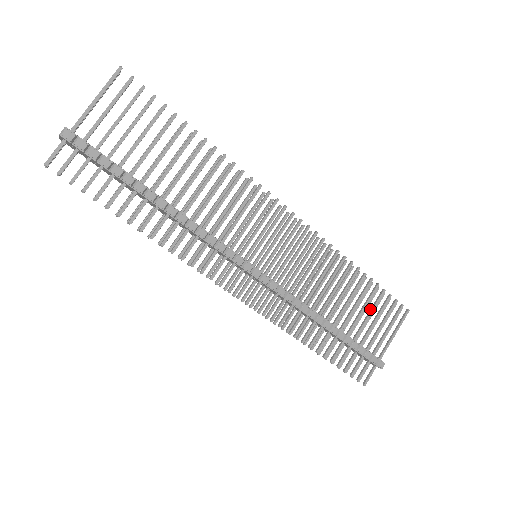
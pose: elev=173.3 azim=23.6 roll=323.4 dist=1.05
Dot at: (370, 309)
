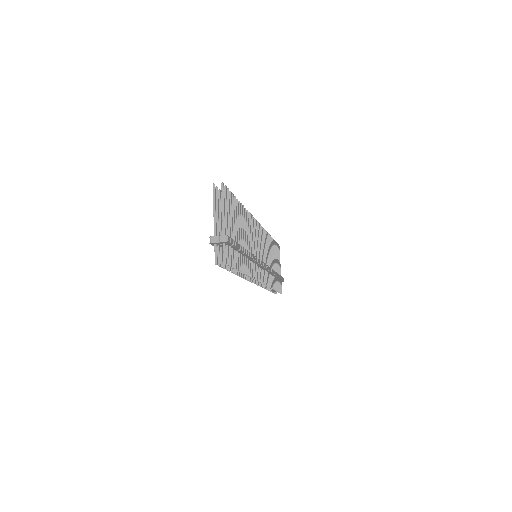
Dot at: (275, 254)
